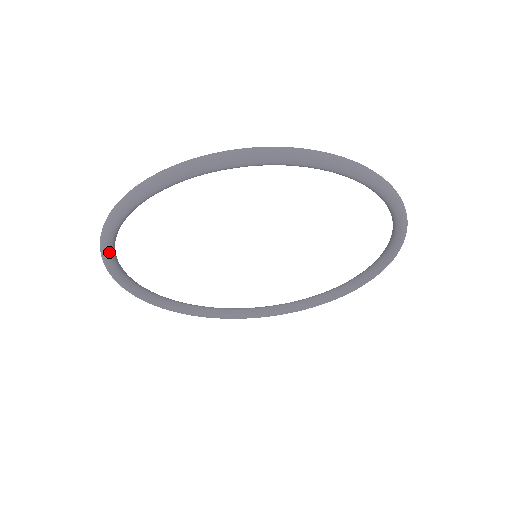
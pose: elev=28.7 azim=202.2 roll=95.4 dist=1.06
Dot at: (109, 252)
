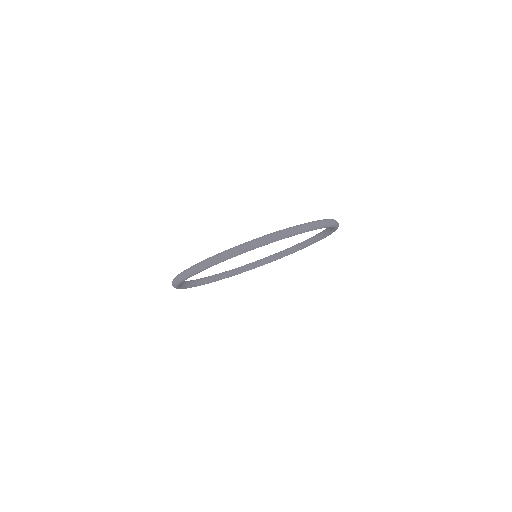
Dot at: (183, 281)
